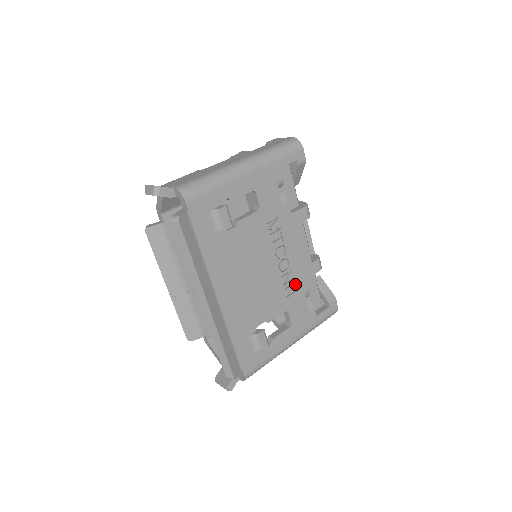
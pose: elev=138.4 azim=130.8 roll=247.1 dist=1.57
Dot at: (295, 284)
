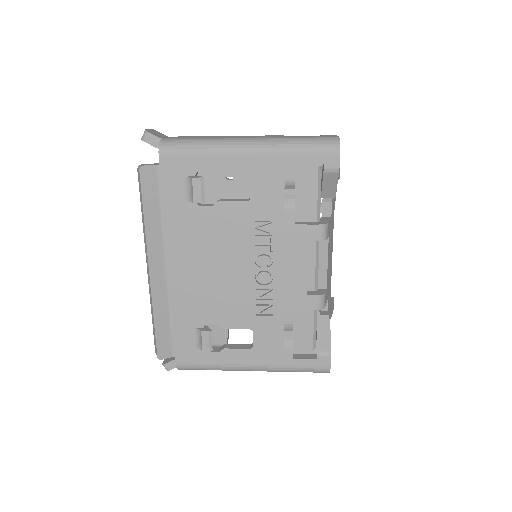
Dot at: (273, 307)
